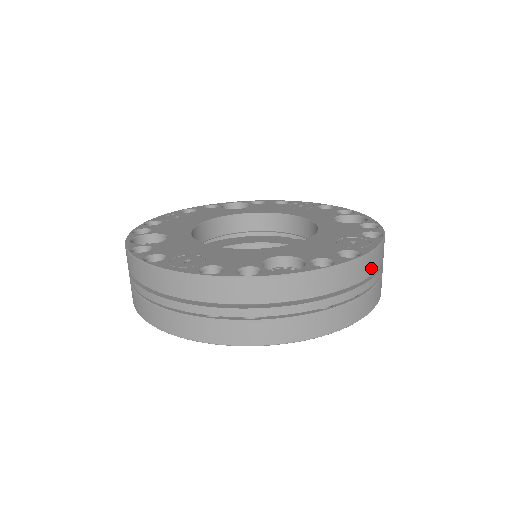
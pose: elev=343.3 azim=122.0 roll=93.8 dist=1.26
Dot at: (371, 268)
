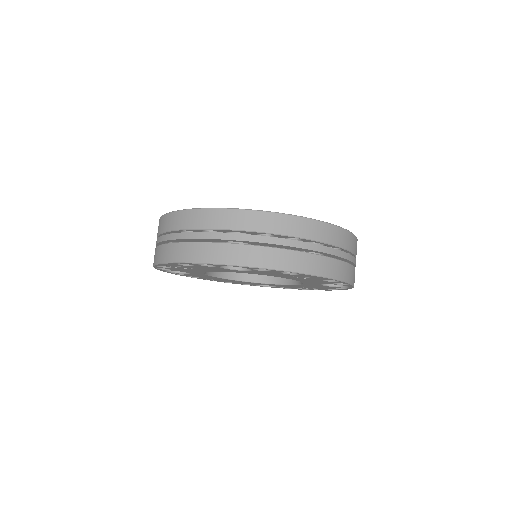
Dot at: (356, 250)
